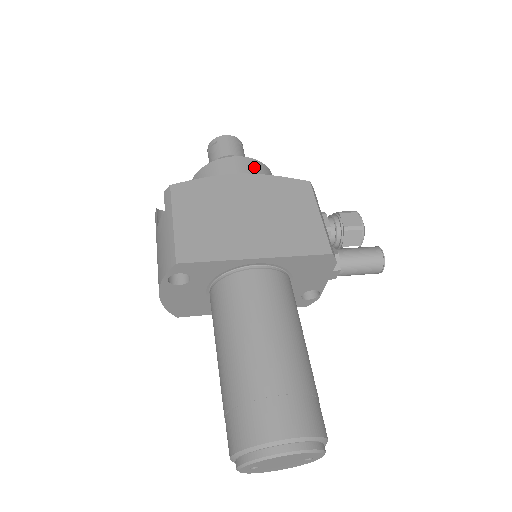
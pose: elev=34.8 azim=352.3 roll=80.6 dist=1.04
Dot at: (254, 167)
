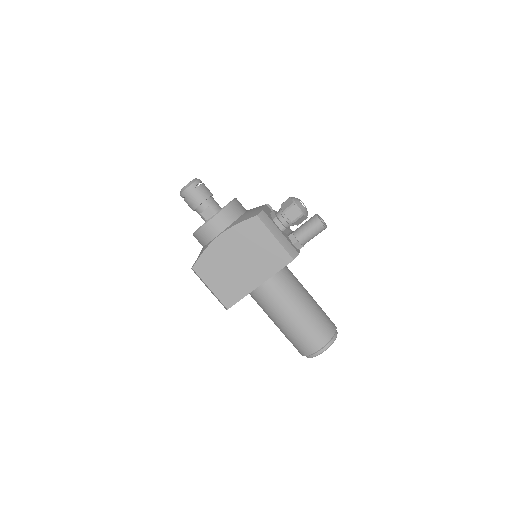
Dot at: (221, 222)
